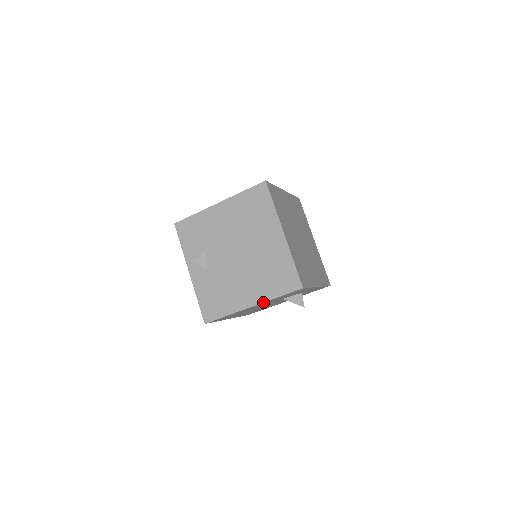
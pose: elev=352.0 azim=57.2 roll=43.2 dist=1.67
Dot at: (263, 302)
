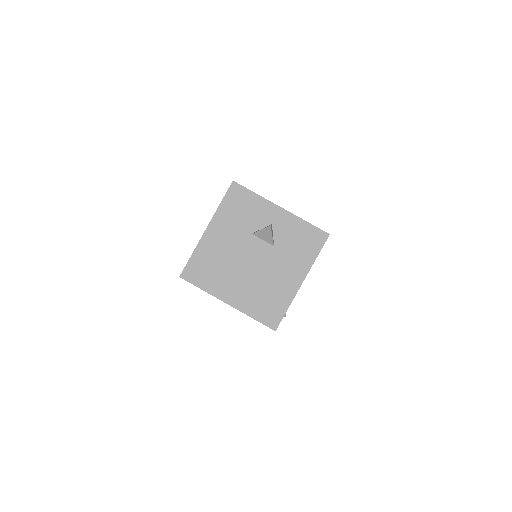
Dot at: (212, 217)
